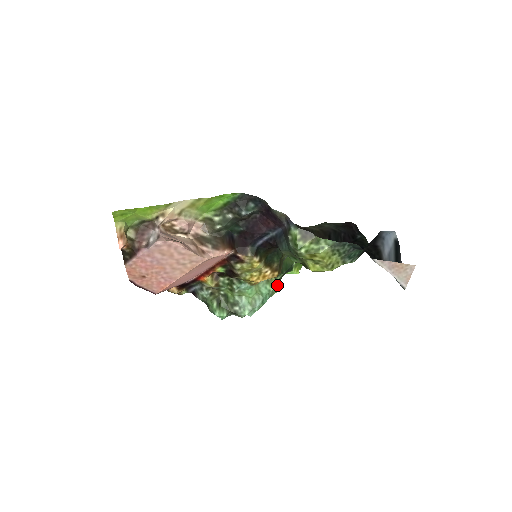
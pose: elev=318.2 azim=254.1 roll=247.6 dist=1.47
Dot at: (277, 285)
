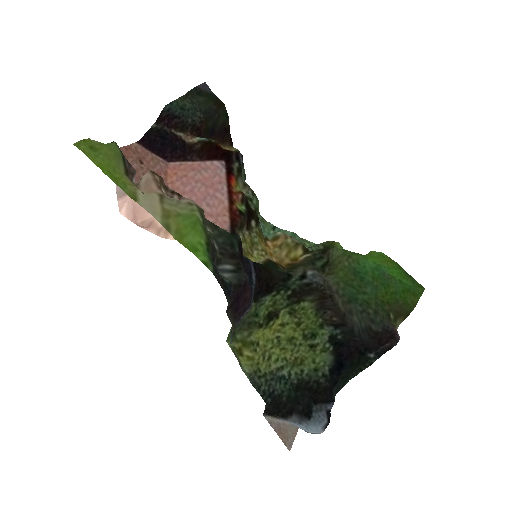
Dot at: occluded
